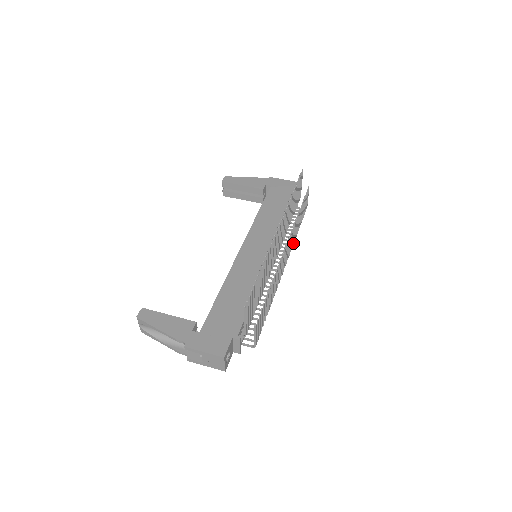
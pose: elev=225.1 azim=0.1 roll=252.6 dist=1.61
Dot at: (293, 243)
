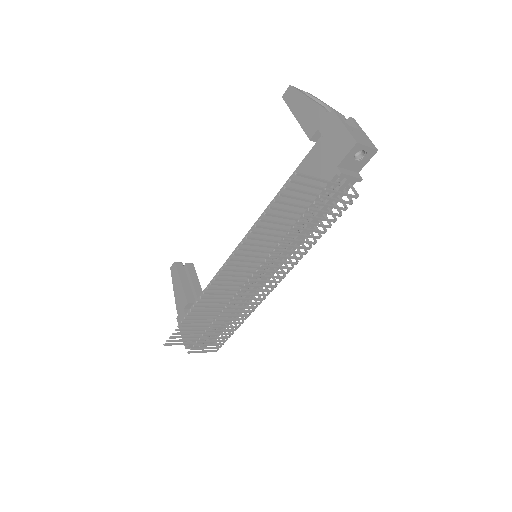
Dot at: (298, 259)
